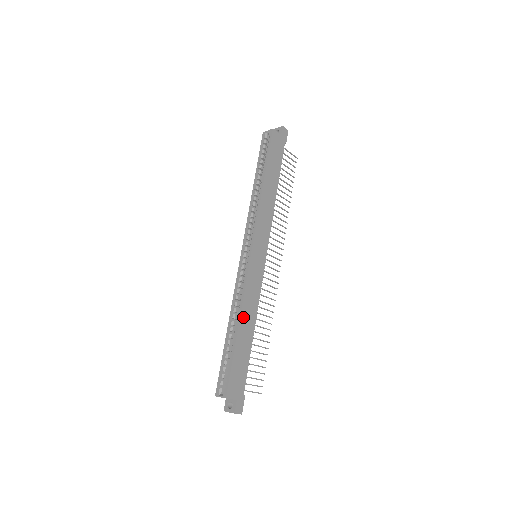
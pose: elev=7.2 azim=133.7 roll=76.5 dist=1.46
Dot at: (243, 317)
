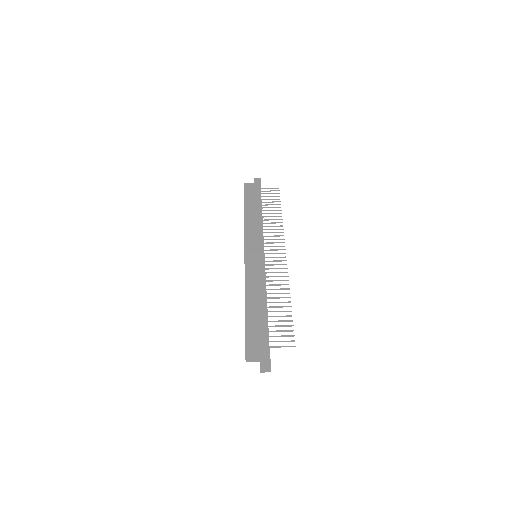
Dot at: (249, 294)
